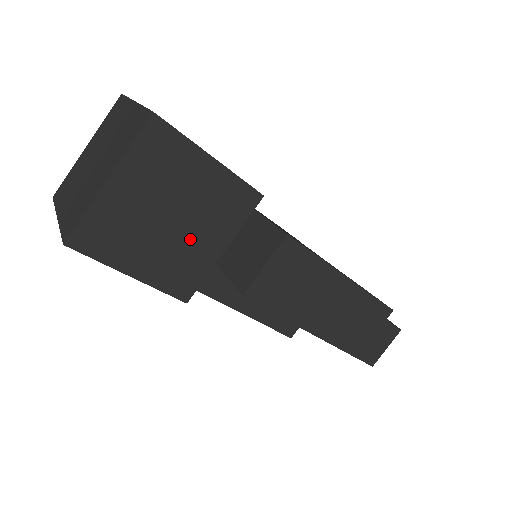
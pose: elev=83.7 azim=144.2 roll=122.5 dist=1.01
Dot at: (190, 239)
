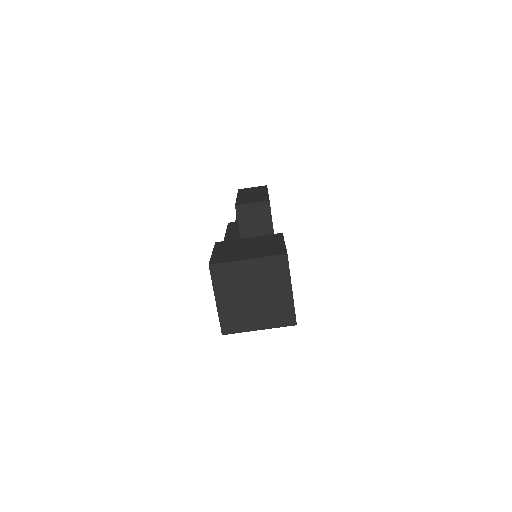
Dot at: occluded
